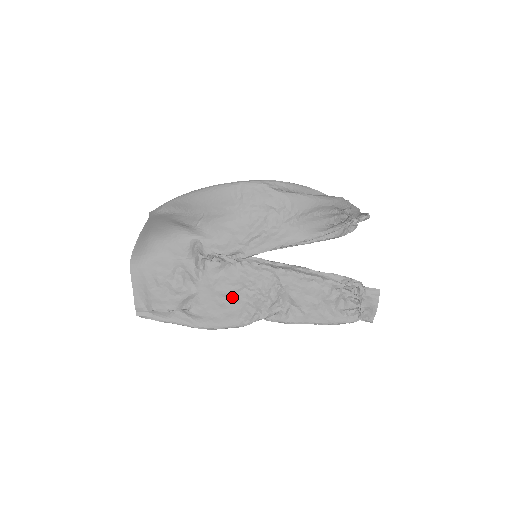
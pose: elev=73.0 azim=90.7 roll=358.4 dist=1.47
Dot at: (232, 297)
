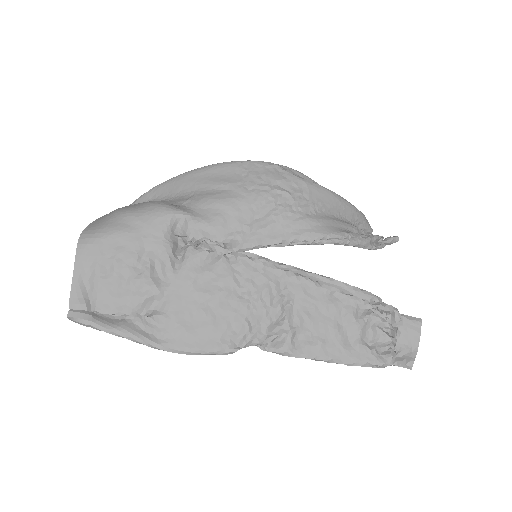
Dot at: (217, 304)
